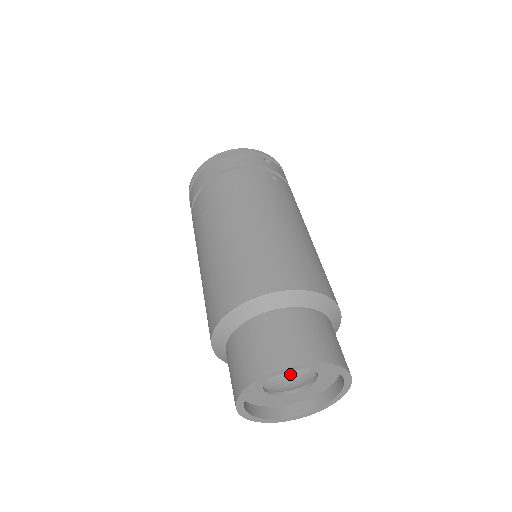
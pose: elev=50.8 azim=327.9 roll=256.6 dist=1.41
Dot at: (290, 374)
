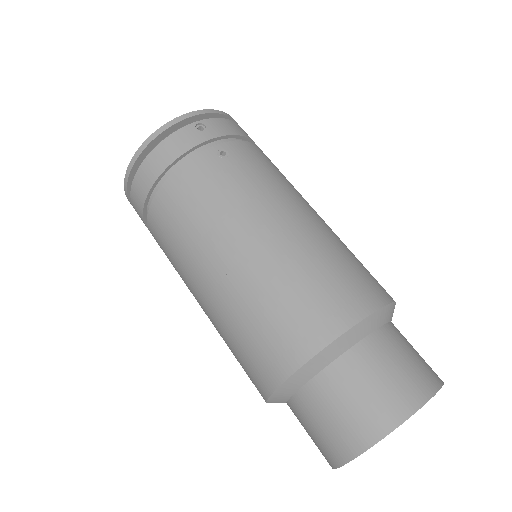
Dot at: occluded
